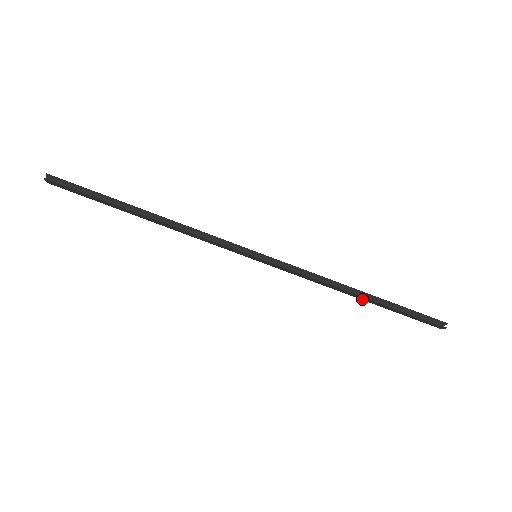
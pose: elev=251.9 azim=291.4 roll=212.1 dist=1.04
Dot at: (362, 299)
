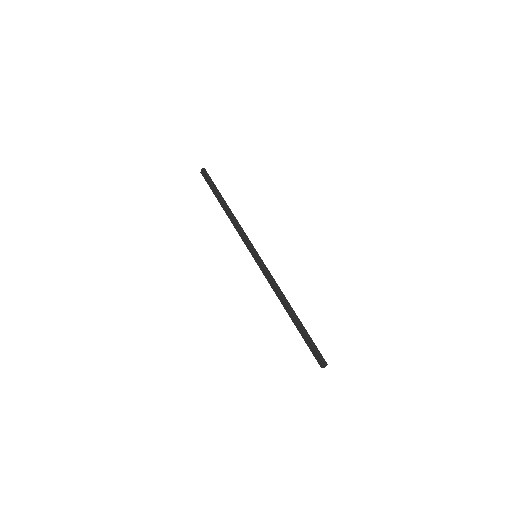
Dot at: (290, 316)
